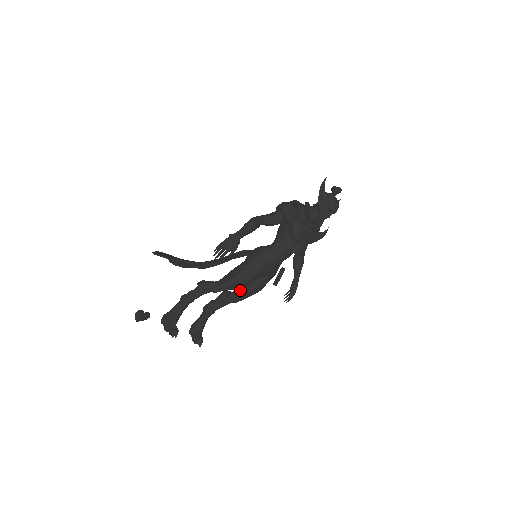
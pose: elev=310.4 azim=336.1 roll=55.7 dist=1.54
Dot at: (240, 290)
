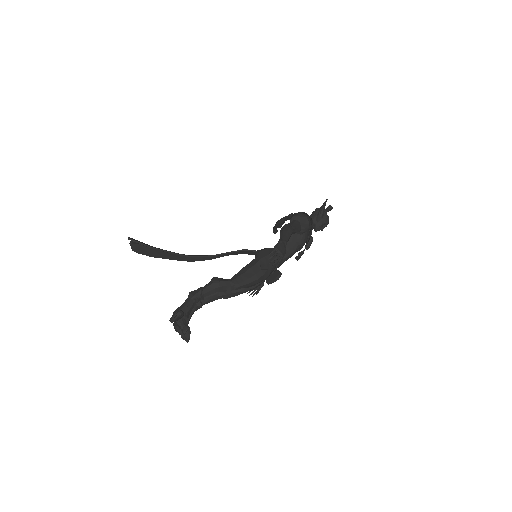
Dot at: occluded
